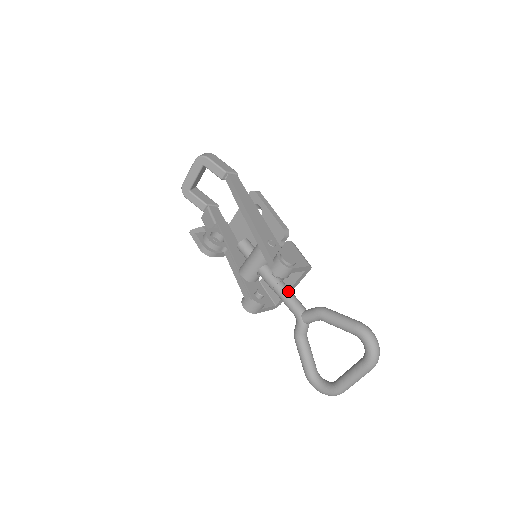
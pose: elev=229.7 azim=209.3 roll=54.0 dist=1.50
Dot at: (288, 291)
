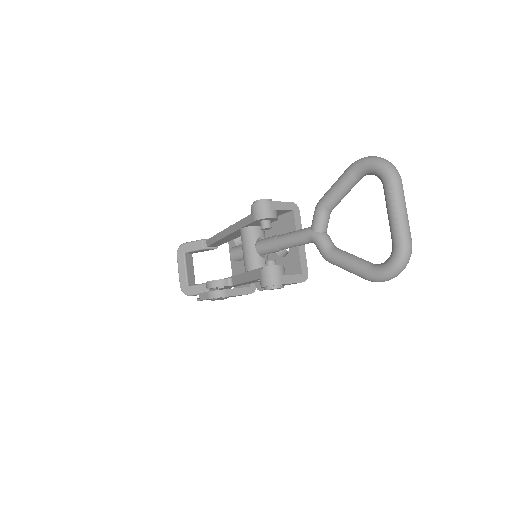
Dot at: (289, 233)
